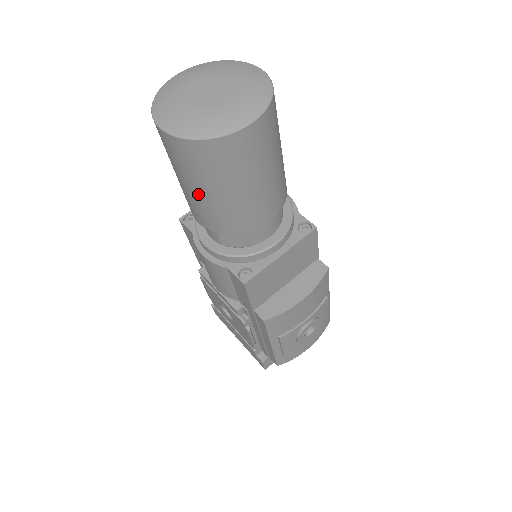
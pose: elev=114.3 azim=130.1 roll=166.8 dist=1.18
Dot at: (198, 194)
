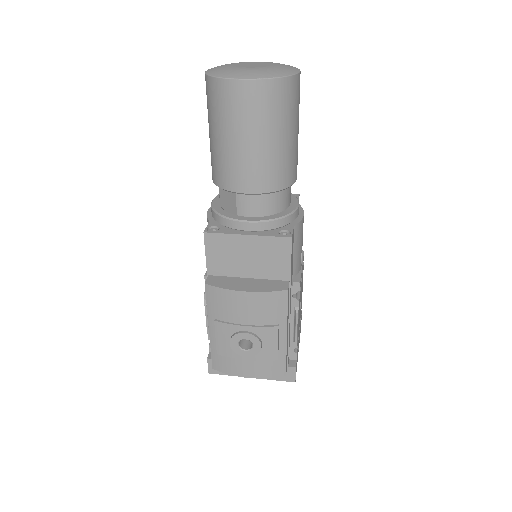
Dot at: (210, 135)
